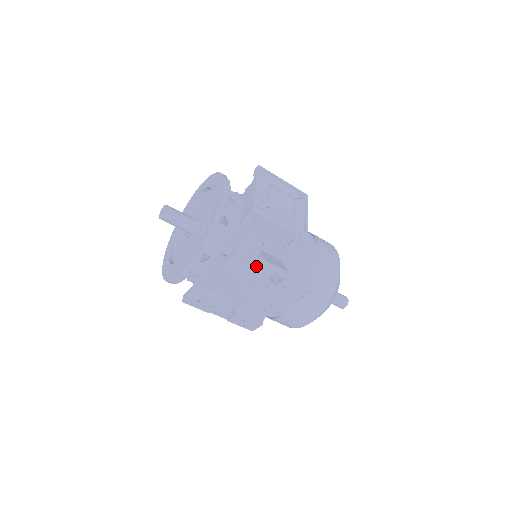
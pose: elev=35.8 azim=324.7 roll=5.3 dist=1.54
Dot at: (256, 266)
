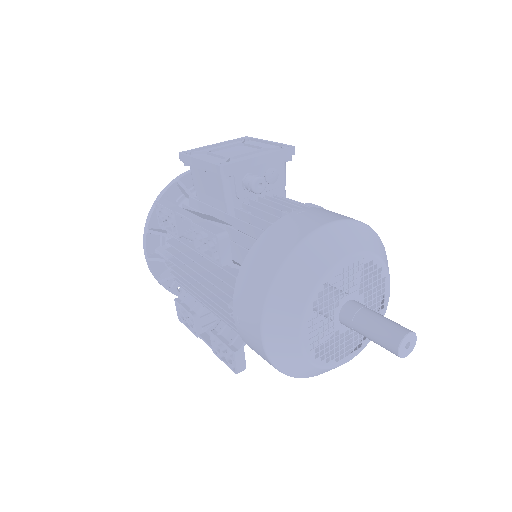
Dot at: (169, 214)
